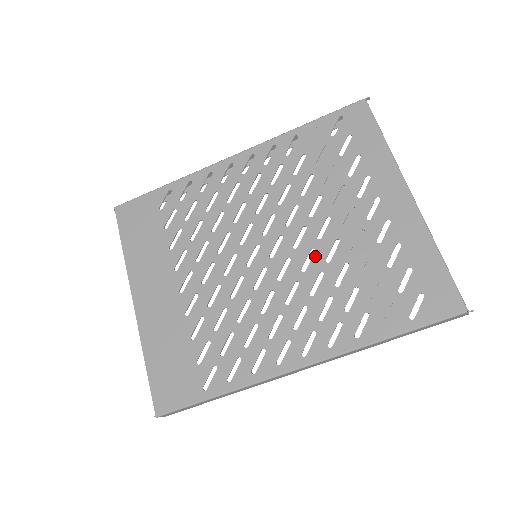
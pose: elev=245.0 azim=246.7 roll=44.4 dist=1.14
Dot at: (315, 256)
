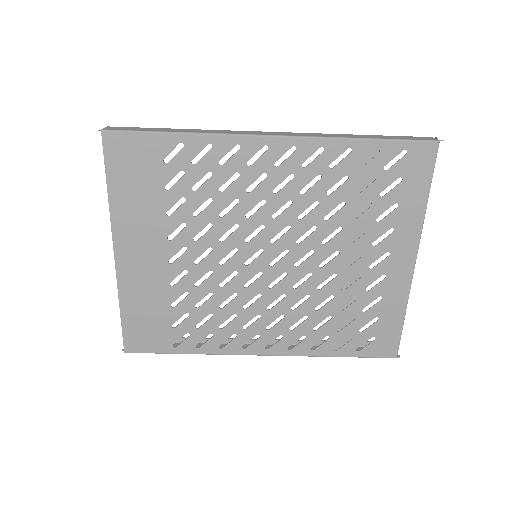
Dot at: (310, 280)
